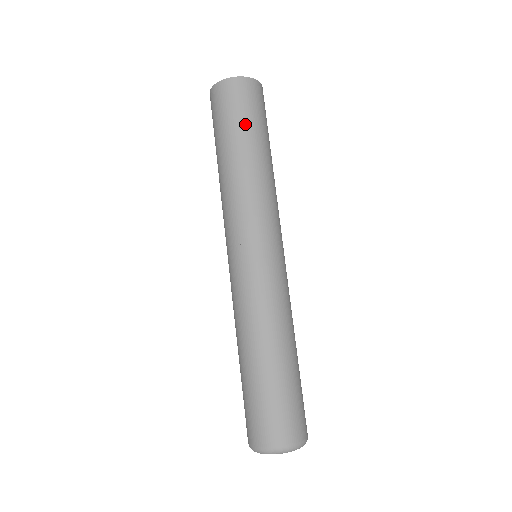
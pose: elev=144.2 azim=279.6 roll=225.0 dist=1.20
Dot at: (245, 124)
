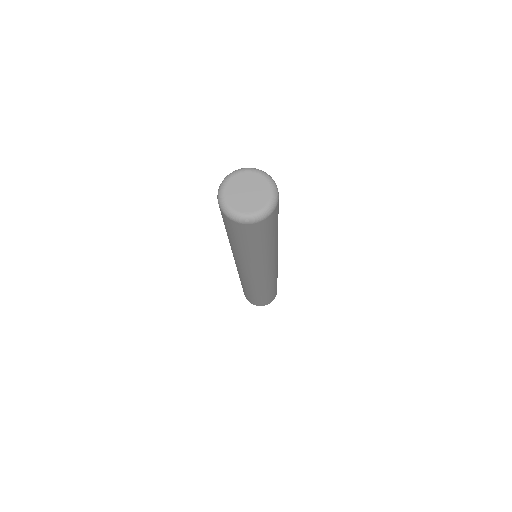
Dot at: occluded
